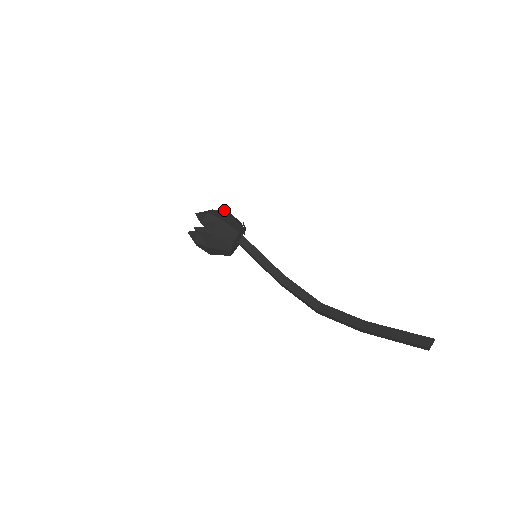
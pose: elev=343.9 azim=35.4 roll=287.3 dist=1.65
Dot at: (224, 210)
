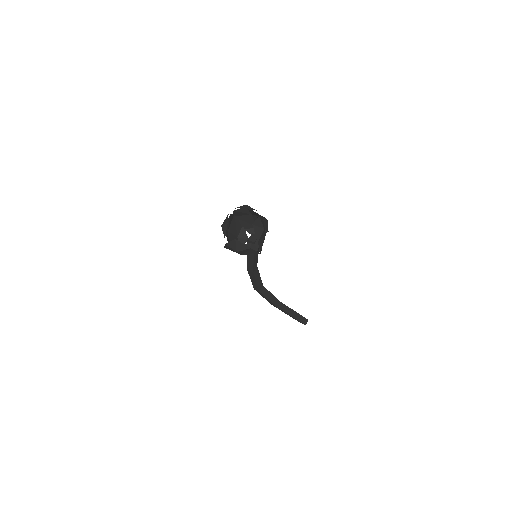
Dot at: (265, 218)
